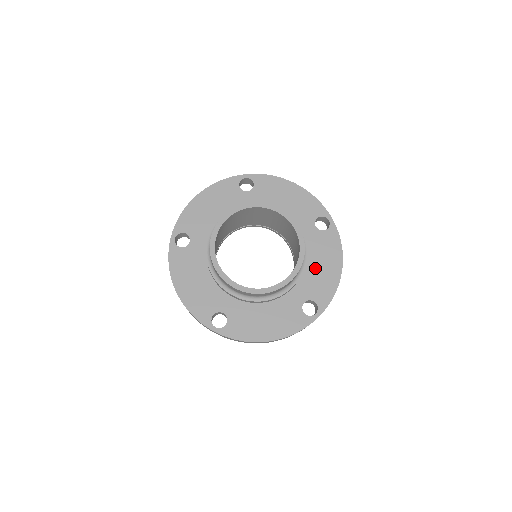
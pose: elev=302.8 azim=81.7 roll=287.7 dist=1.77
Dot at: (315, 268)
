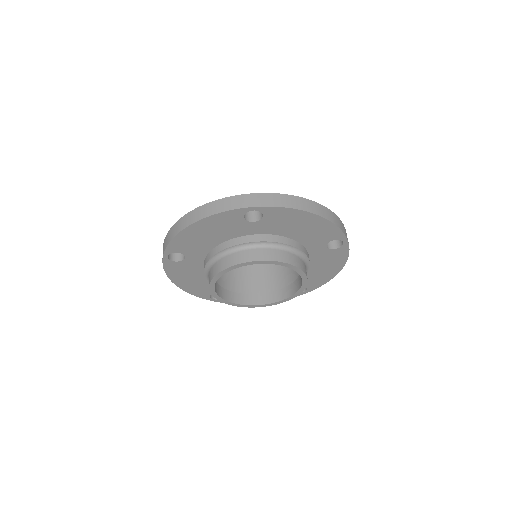
Dot at: (314, 271)
